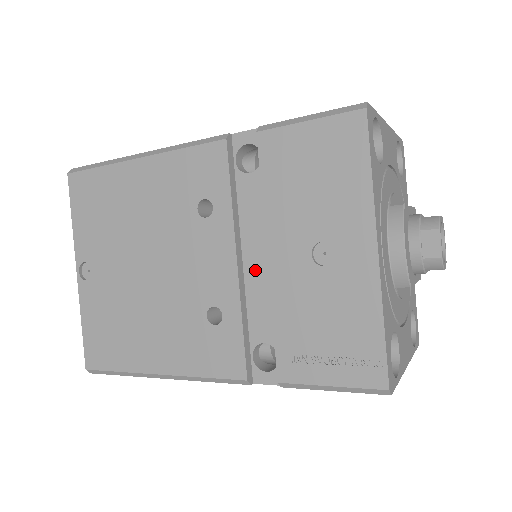
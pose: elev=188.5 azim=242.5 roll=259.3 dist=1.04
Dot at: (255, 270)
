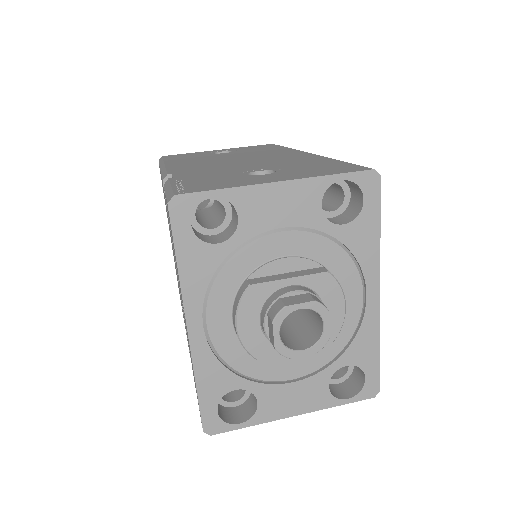
Dot at: occluded
